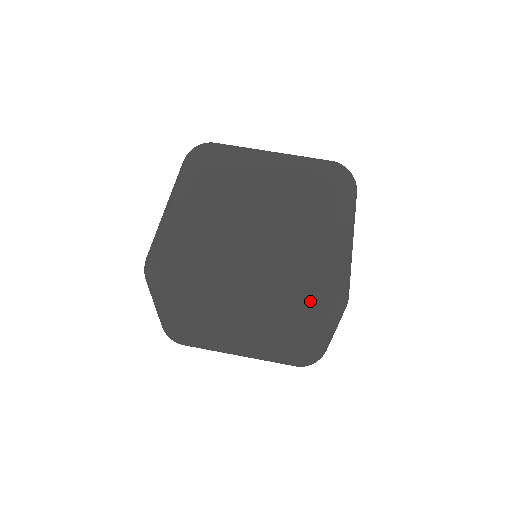
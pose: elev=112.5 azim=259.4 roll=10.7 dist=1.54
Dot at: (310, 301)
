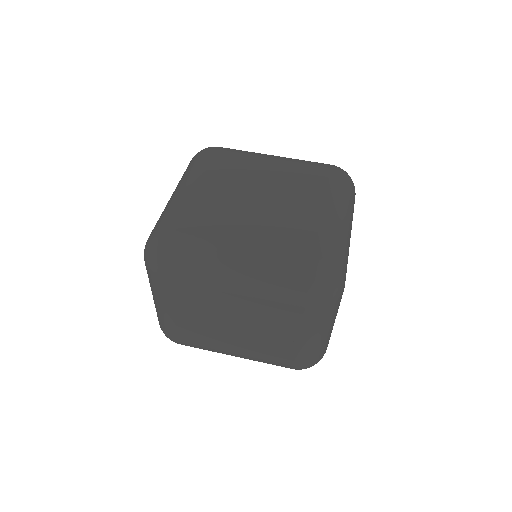
Dot at: (305, 280)
